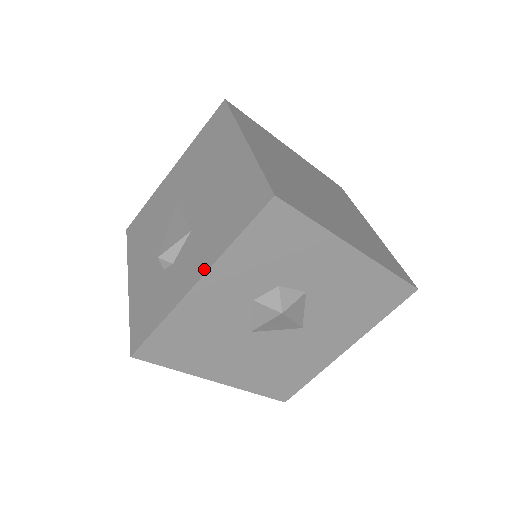
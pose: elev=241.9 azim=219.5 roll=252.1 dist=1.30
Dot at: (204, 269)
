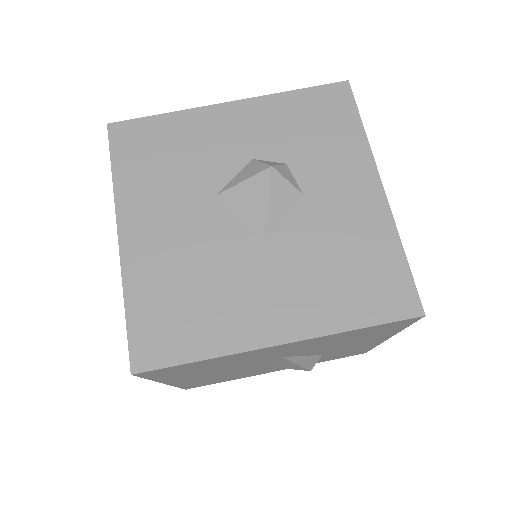
Dot at: (246, 102)
